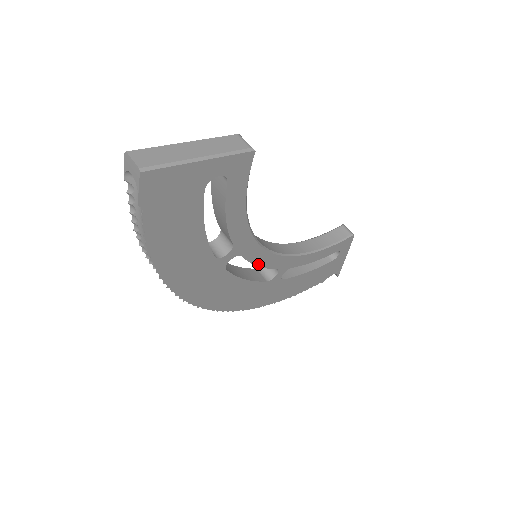
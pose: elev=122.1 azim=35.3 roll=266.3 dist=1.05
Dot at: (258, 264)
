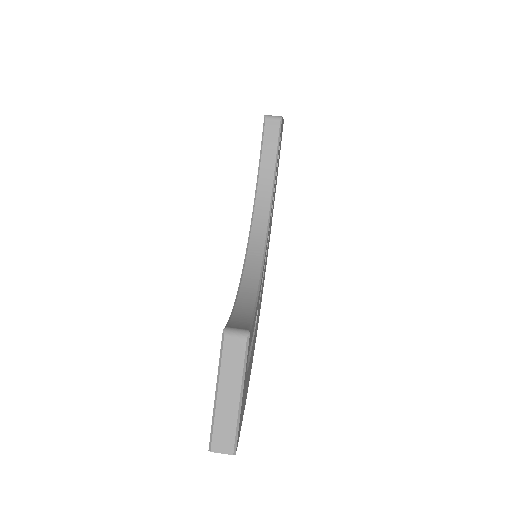
Dot at: occluded
